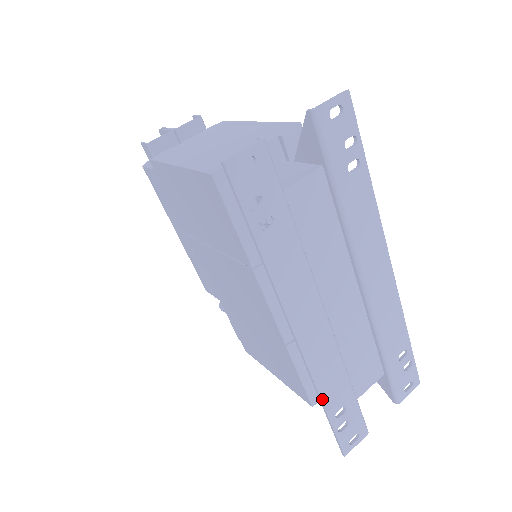
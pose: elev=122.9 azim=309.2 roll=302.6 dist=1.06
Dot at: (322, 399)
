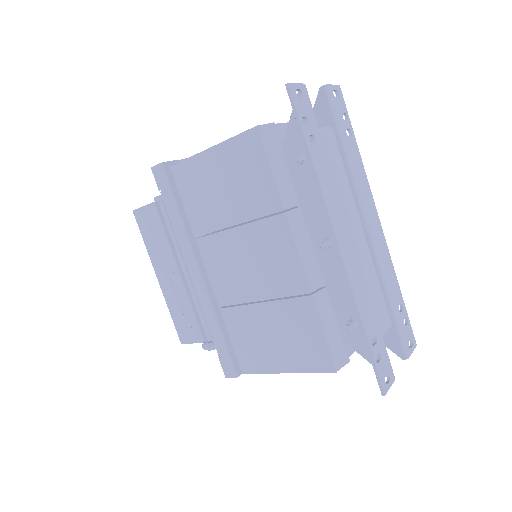
Dot at: (361, 317)
